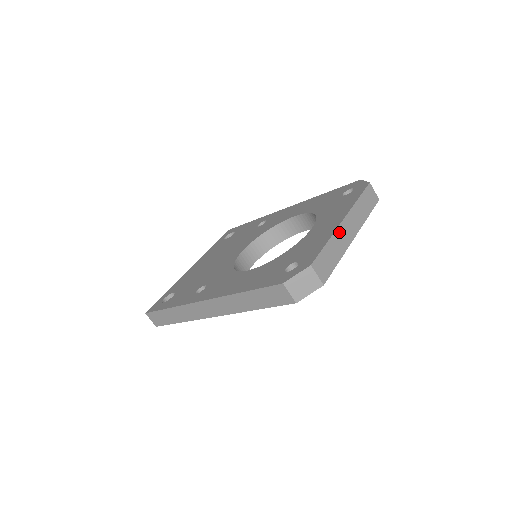
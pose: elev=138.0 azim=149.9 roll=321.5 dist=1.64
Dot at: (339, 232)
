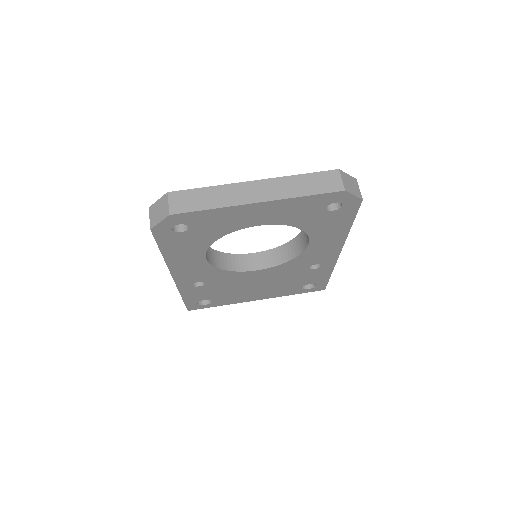
Dot at: (236, 187)
